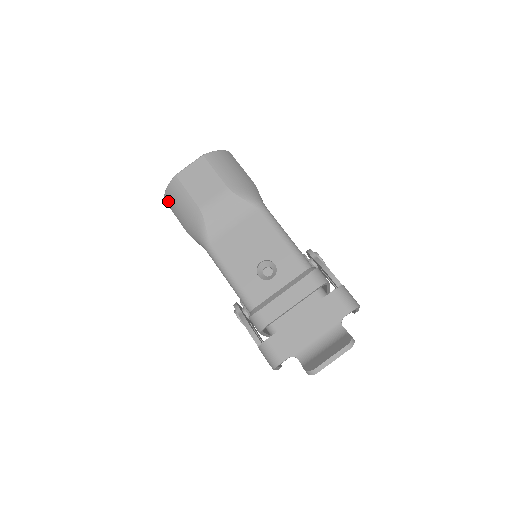
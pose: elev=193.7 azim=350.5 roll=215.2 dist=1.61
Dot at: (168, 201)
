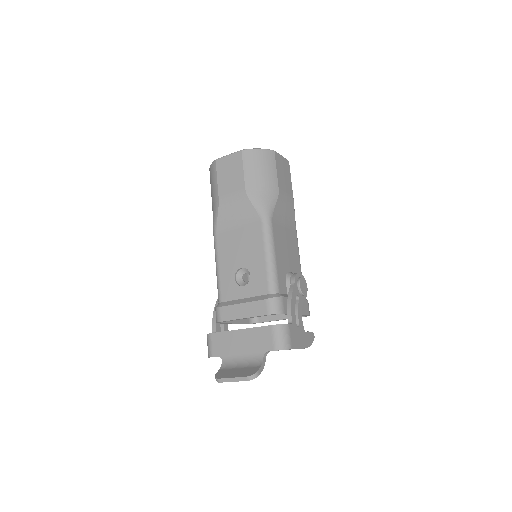
Dot at: occluded
